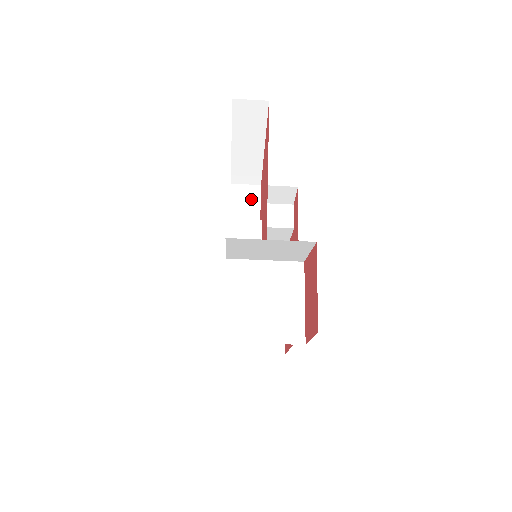
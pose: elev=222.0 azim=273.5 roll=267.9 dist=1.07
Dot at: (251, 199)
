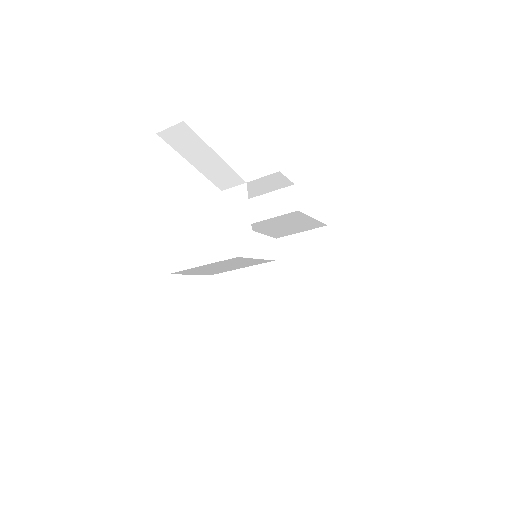
Dot at: (240, 201)
